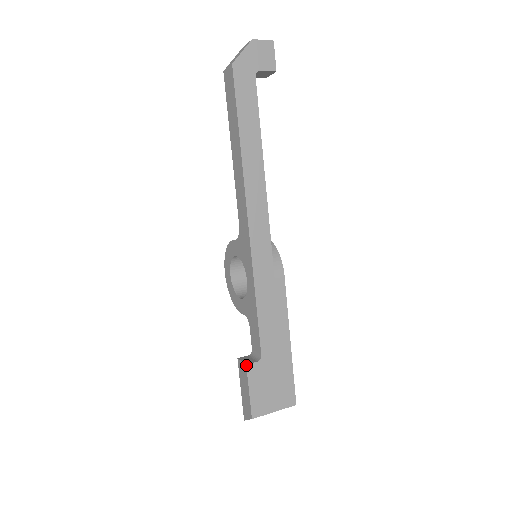
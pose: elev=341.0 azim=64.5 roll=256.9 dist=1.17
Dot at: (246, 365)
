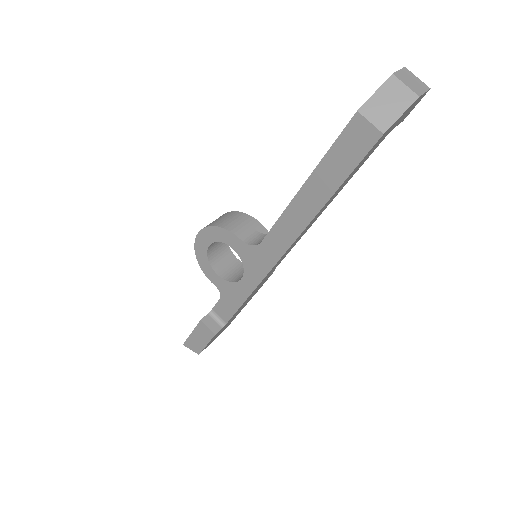
Dot at: occluded
